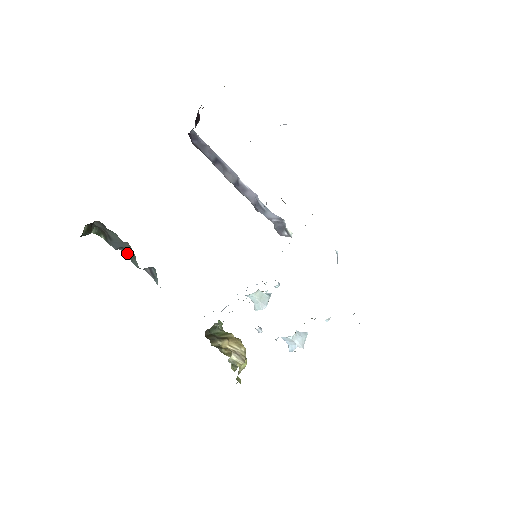
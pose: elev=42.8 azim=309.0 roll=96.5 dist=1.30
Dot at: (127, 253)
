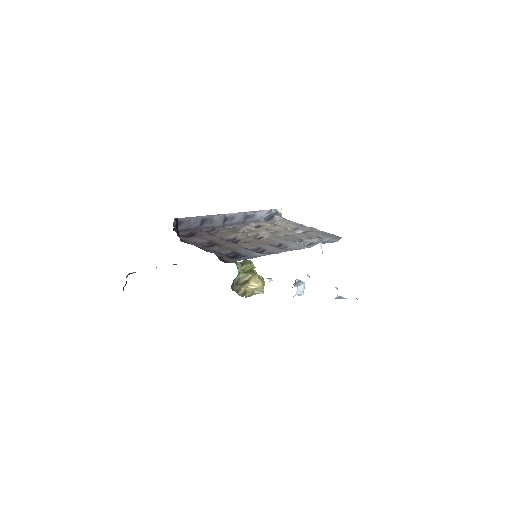
Dot at: occluded
